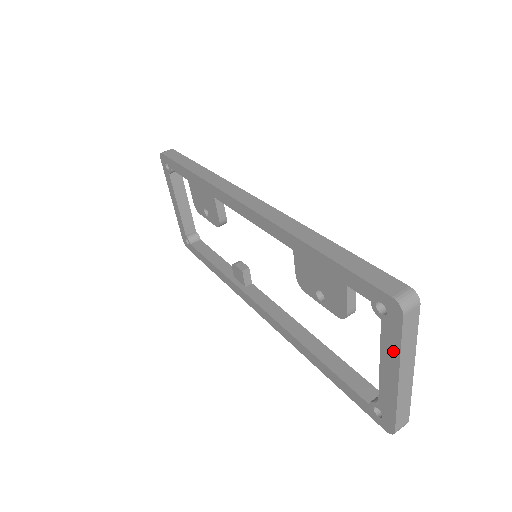
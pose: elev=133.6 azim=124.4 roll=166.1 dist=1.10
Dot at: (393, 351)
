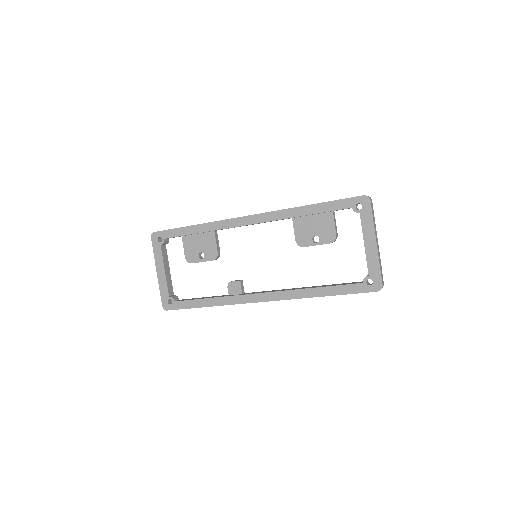
Dot at: (370, 226)
